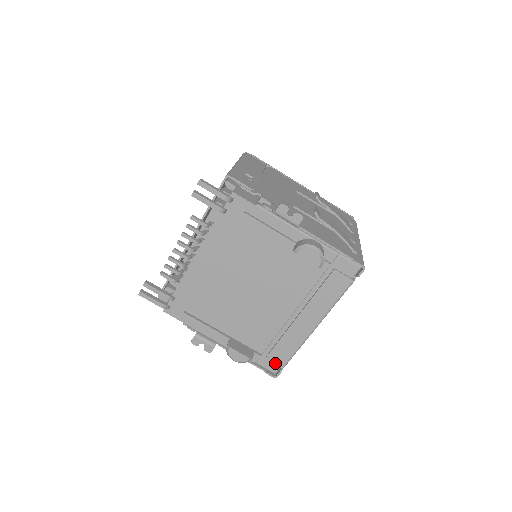
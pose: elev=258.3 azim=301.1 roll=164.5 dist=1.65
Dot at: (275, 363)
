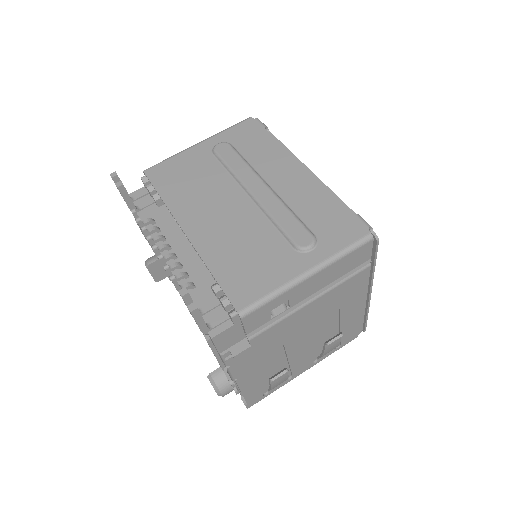
Dot at: occluded
